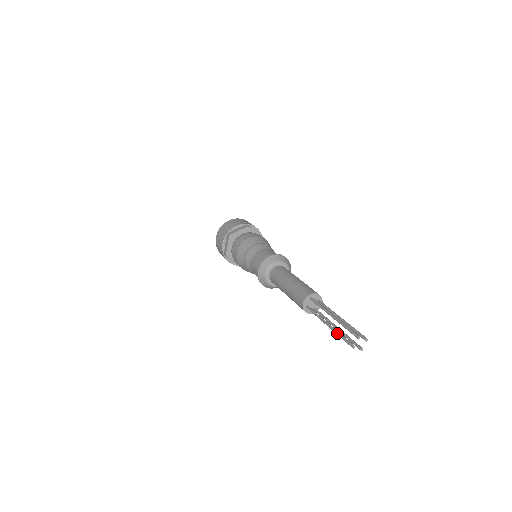
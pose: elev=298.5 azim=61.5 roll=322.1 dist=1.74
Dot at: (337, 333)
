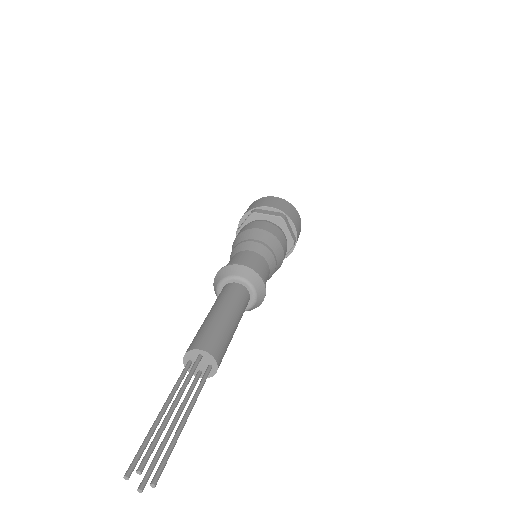
Dot at: occluded
